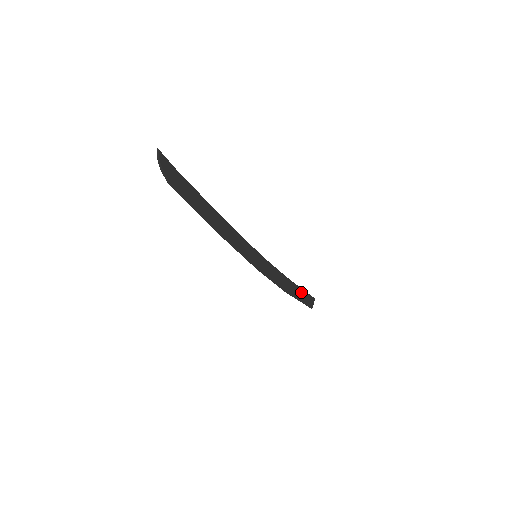
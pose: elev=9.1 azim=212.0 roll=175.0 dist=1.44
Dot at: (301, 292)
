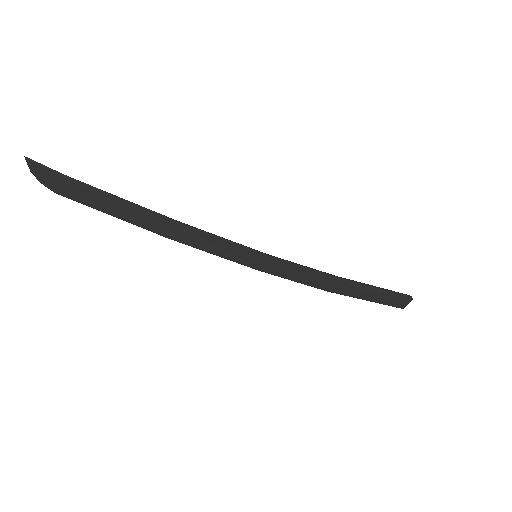
Dot at: (372, 293)
